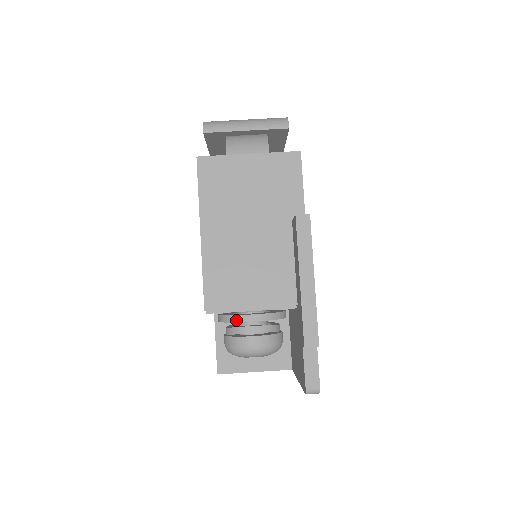
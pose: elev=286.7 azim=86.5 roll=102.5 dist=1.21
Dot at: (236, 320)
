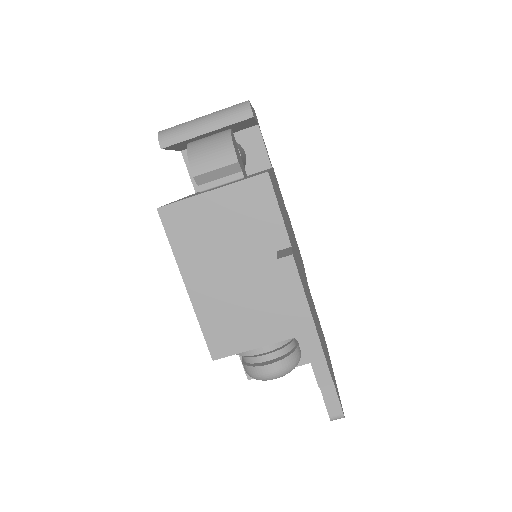
Dot at: (248, 354)
